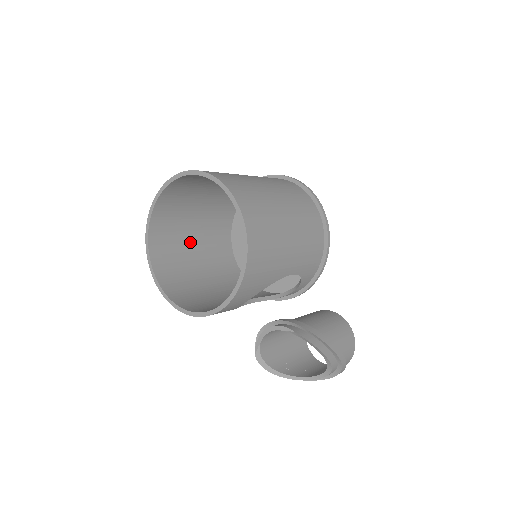
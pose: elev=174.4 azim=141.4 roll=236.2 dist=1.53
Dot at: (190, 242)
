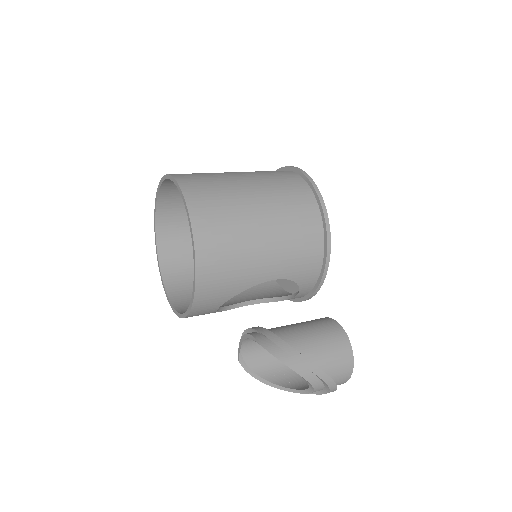
Dot at: occluded
